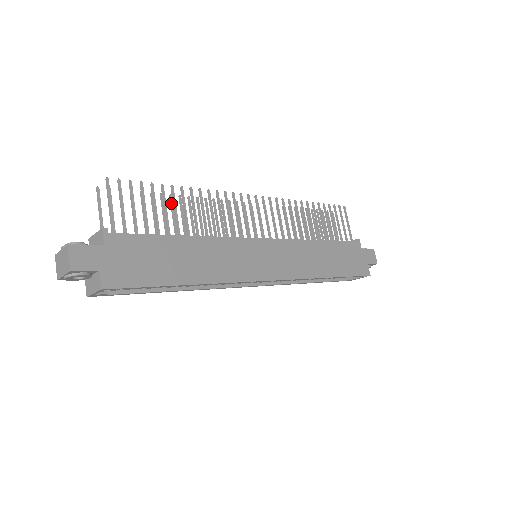
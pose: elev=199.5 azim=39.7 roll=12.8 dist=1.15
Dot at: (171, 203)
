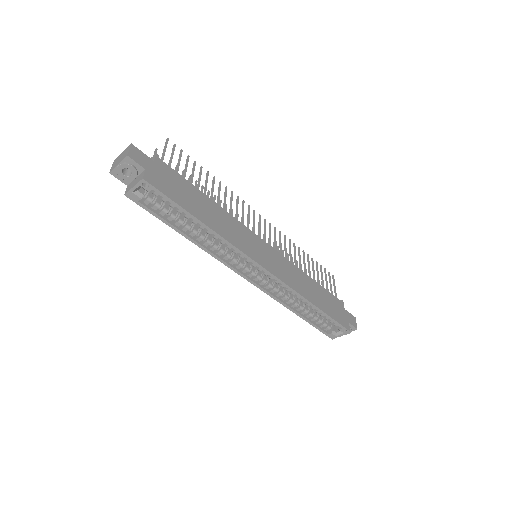
Dot at: (202, 190)
